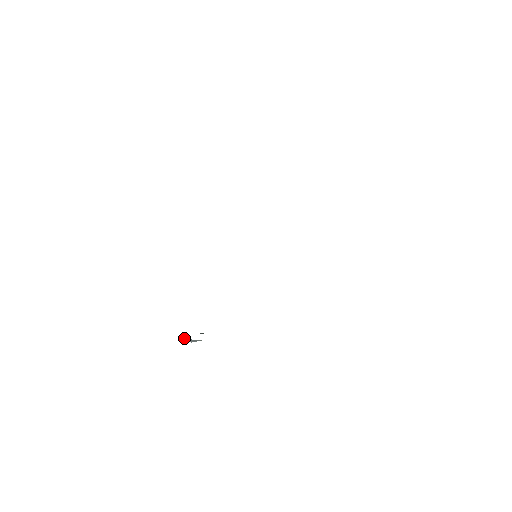
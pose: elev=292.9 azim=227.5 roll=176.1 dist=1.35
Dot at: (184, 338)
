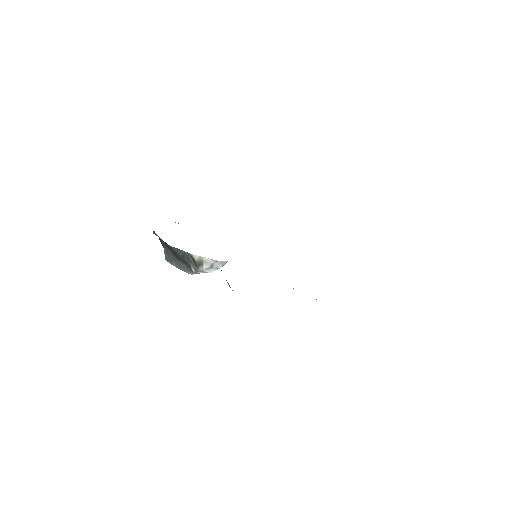
Dot at: (154, 231)
